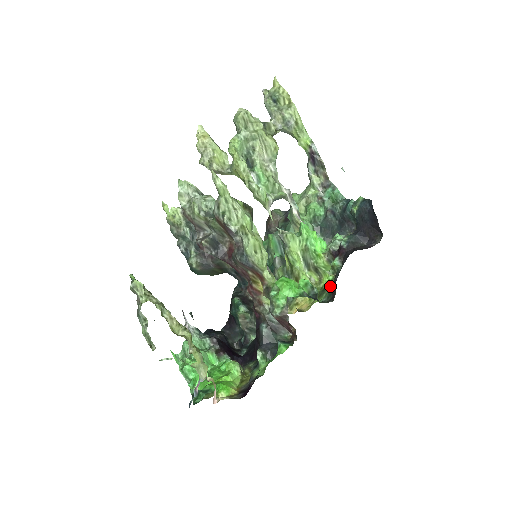
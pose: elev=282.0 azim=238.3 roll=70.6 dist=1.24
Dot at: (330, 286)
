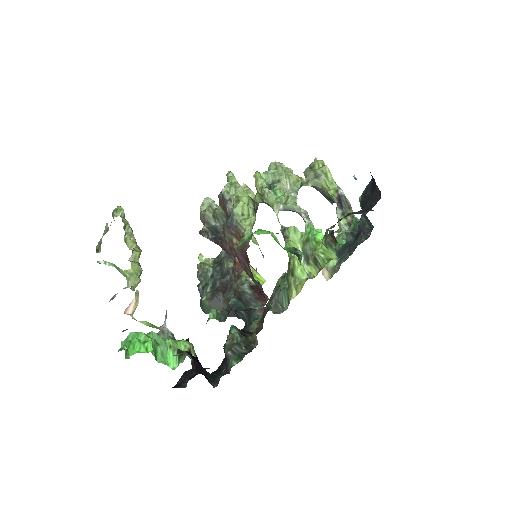
Dot at: occluded
